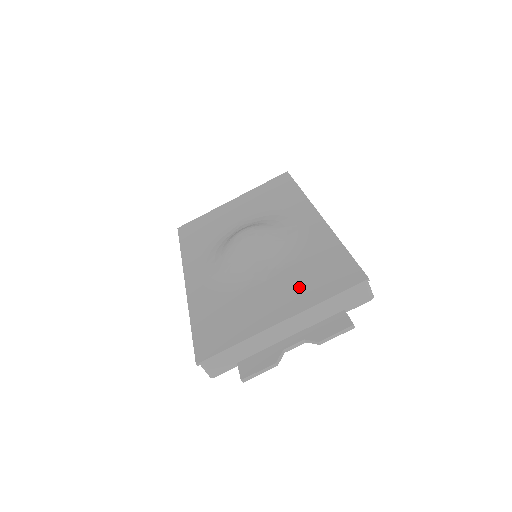
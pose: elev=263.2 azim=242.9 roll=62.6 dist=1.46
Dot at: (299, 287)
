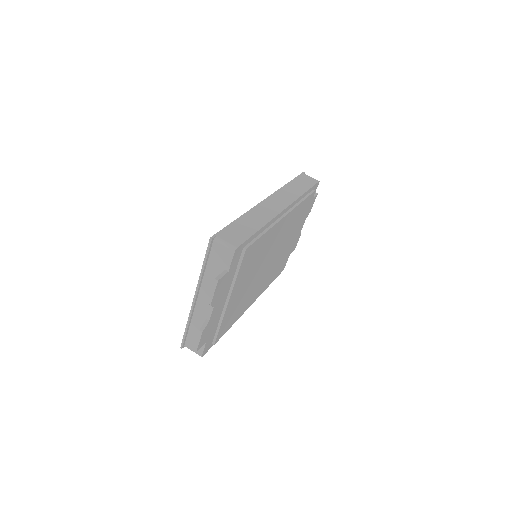
Dot at: occluded
